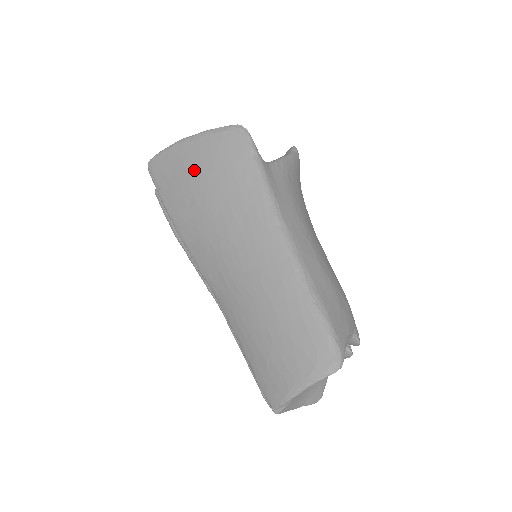
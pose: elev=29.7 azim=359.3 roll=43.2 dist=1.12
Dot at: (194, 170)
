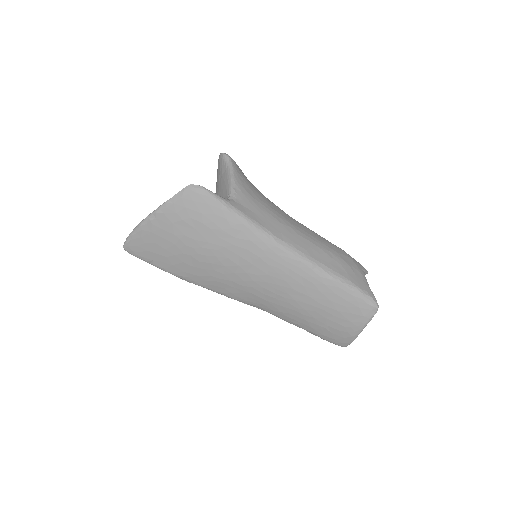
Dot at: (178, 239)
